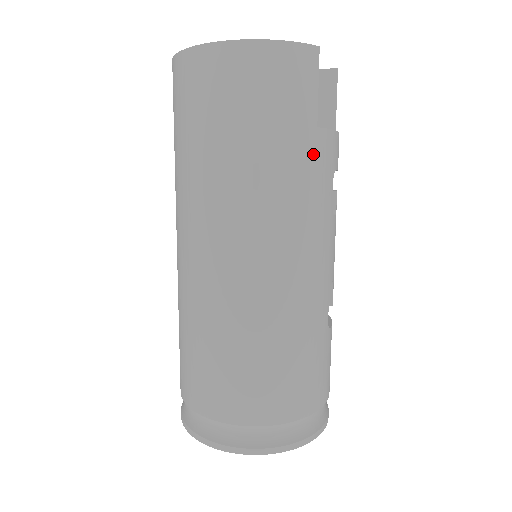
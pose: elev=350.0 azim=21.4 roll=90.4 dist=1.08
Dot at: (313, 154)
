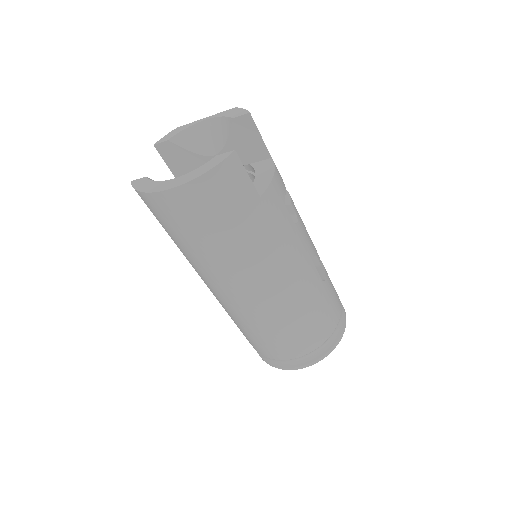
Dot at: (266, 214)
